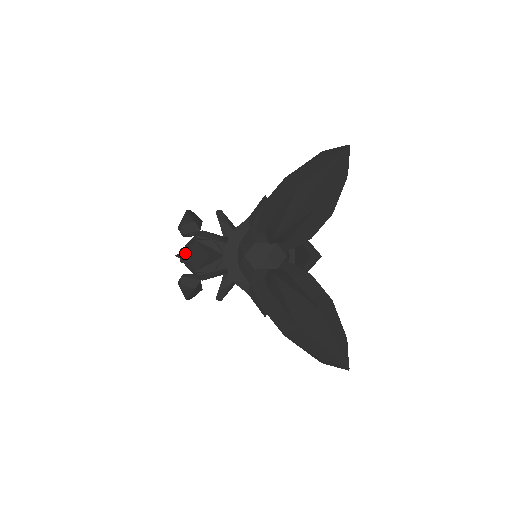
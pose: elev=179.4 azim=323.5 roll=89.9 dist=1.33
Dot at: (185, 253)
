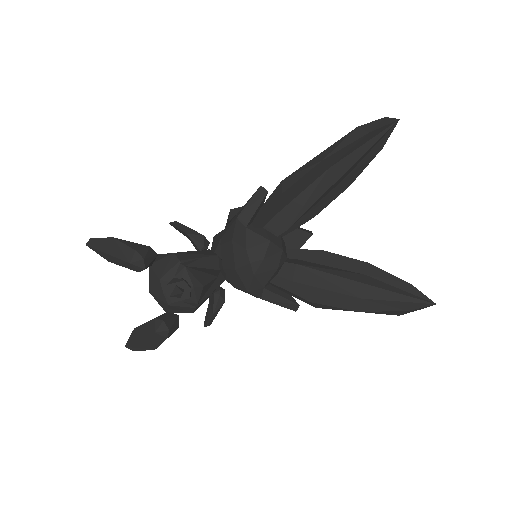
Dot at: (182, 287)
